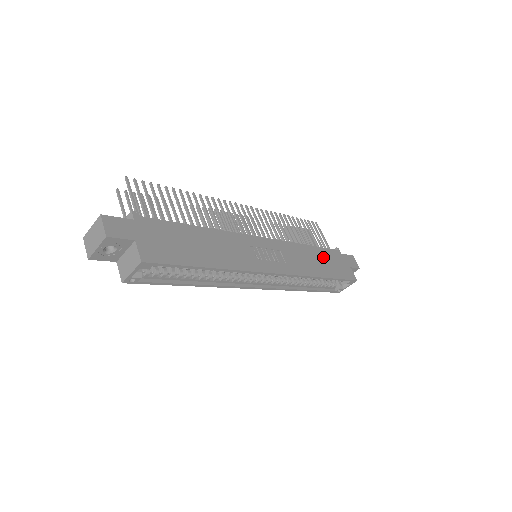
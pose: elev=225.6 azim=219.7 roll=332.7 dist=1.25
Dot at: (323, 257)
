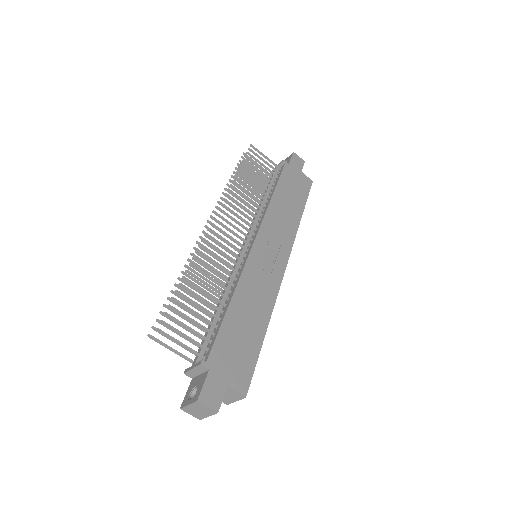
Dot at: (286, 192)
